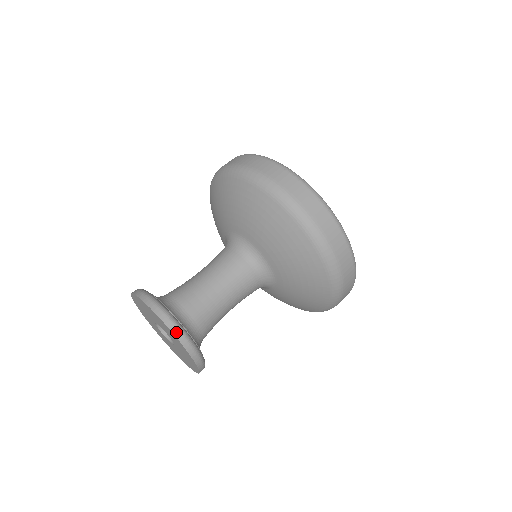
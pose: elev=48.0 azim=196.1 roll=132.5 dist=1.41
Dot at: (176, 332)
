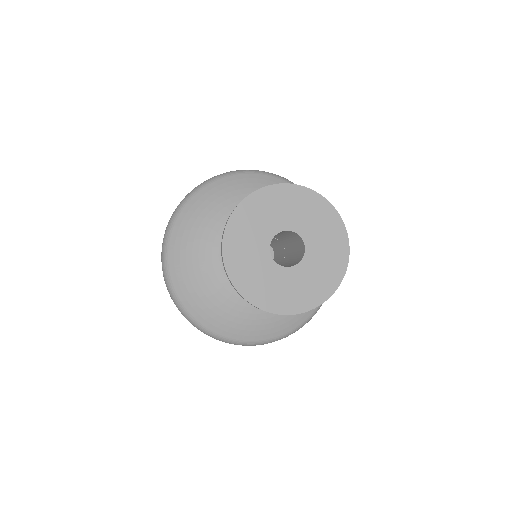
Dot at: (325, 199)
